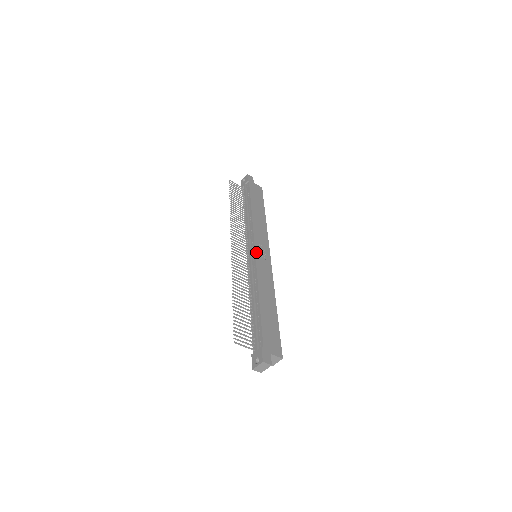
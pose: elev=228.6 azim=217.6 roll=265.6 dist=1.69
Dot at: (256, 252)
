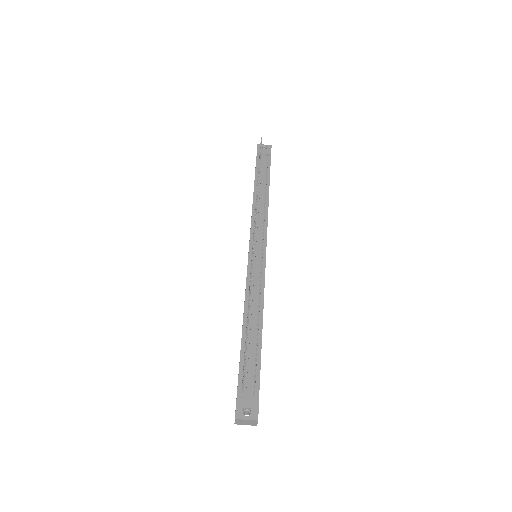
Dot at: occluded
